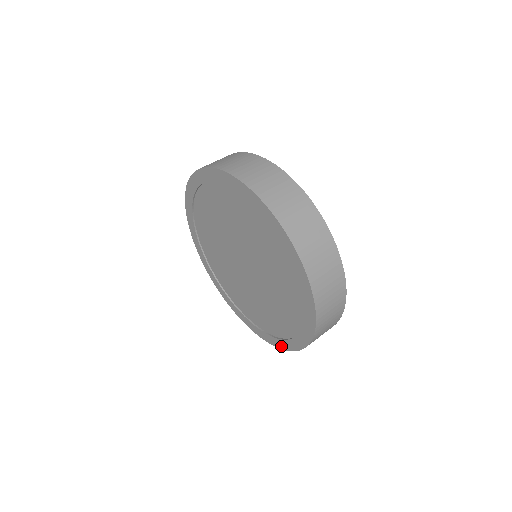
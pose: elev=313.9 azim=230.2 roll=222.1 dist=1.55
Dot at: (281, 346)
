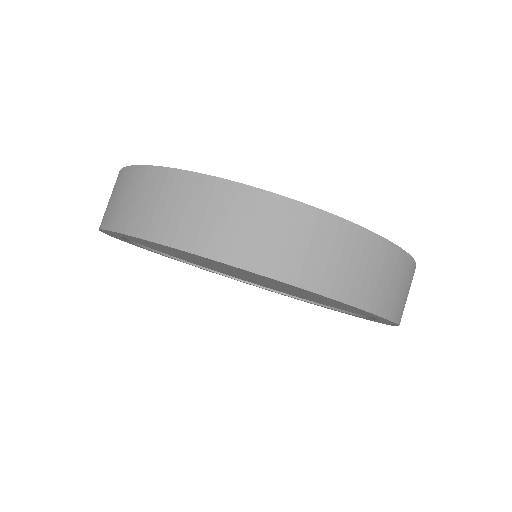
Dot at: (249, 284)
